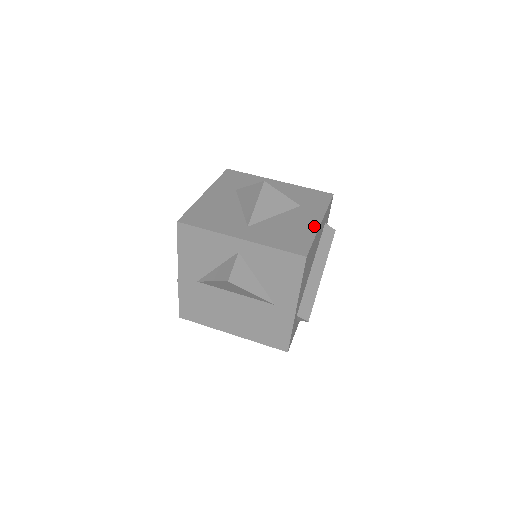
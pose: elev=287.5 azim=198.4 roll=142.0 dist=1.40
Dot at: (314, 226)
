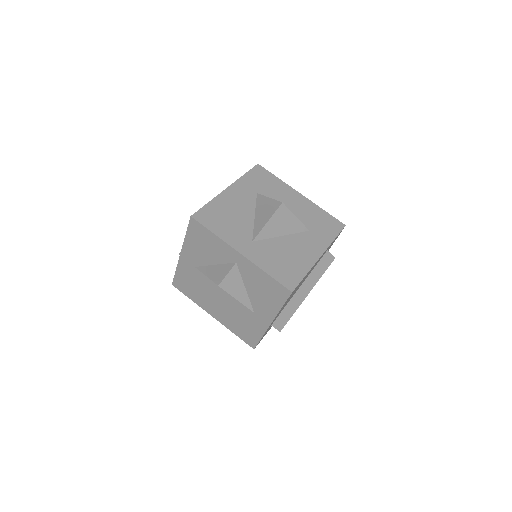
Dot at: (312, 259)
